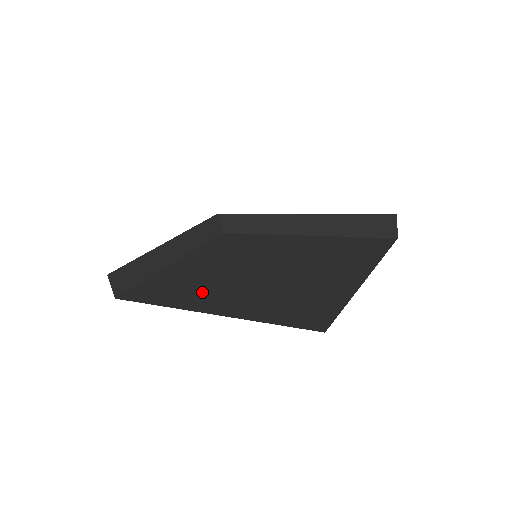
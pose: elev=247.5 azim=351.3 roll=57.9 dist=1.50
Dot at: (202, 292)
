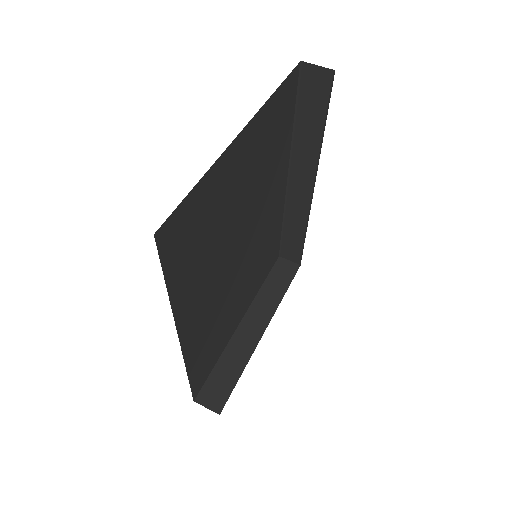
Dot at: occluded
